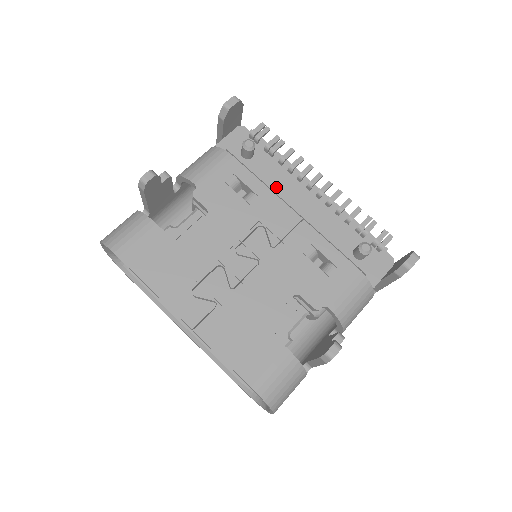
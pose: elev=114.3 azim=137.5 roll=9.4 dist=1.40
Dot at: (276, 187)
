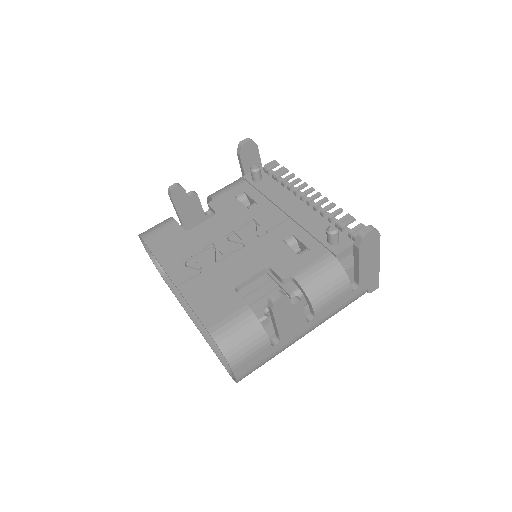
Dot at: (273, 198)
